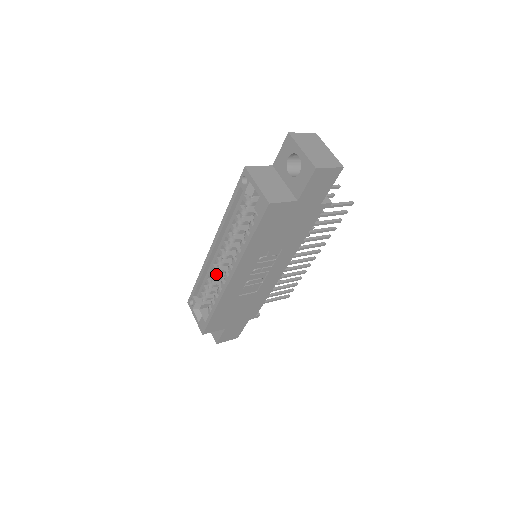
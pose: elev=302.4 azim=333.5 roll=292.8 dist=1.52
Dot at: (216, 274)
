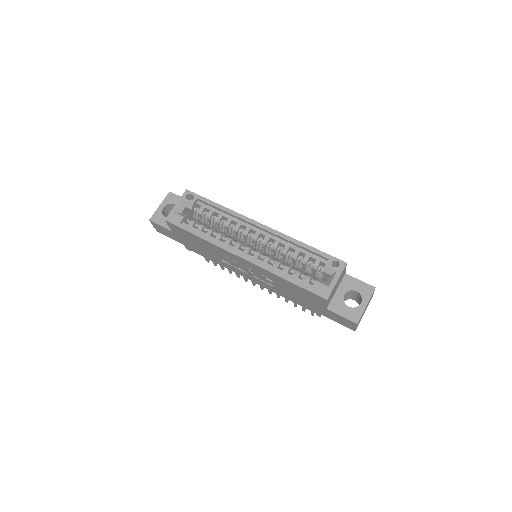
Dot at: occluded
